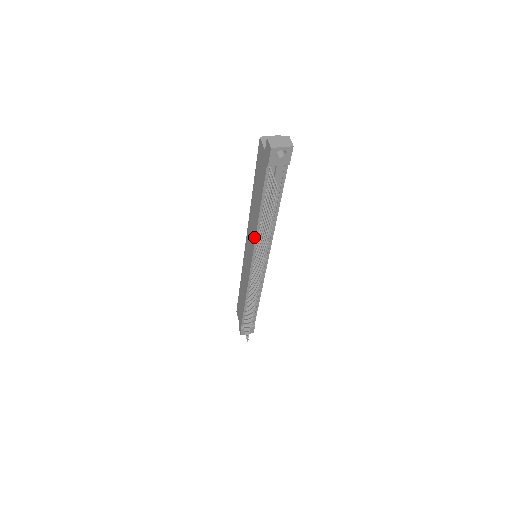
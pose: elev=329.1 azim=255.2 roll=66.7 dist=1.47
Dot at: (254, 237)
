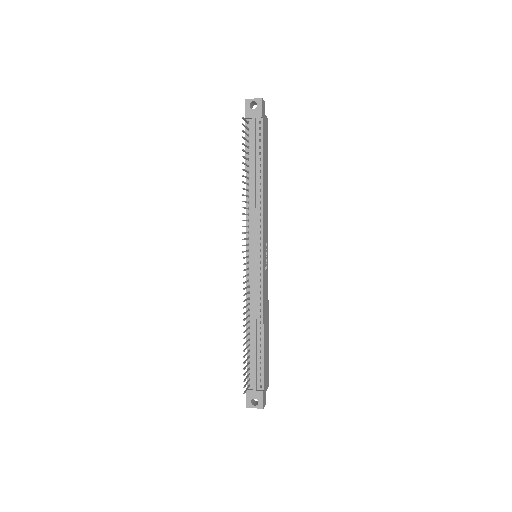
Dot at: occluded
